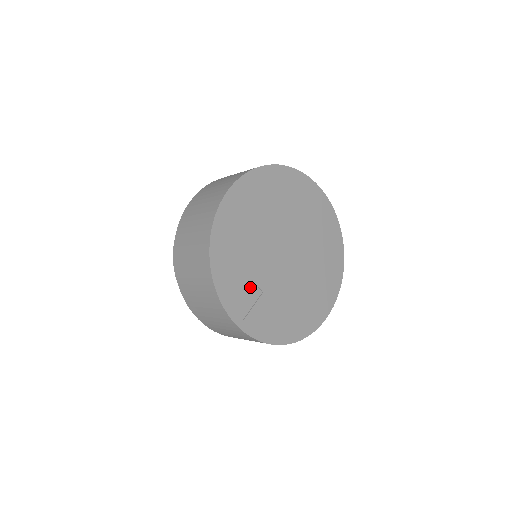
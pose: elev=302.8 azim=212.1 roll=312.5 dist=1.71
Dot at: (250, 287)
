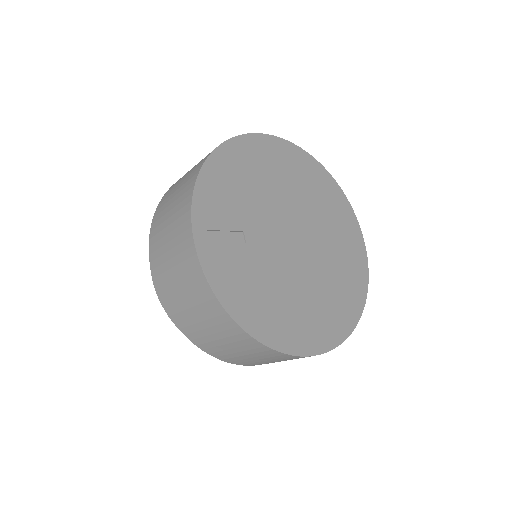
Dot at: (234, 222)
